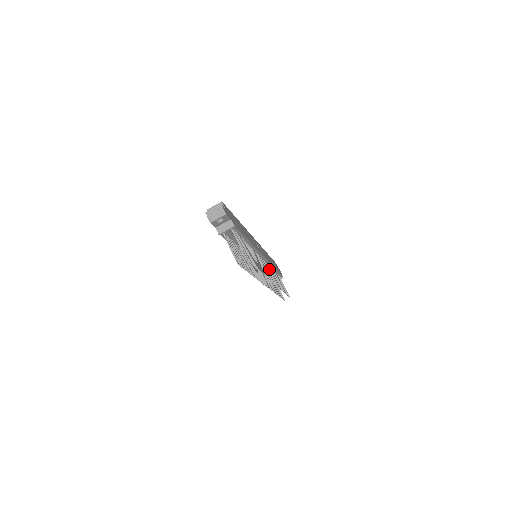
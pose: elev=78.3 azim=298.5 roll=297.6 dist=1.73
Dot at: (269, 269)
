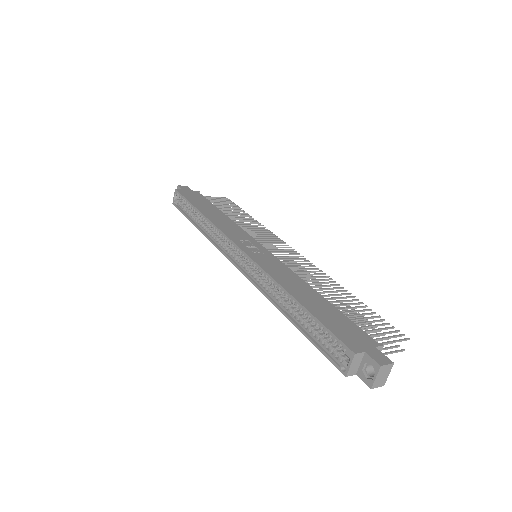
Dot at: (255, 237)
